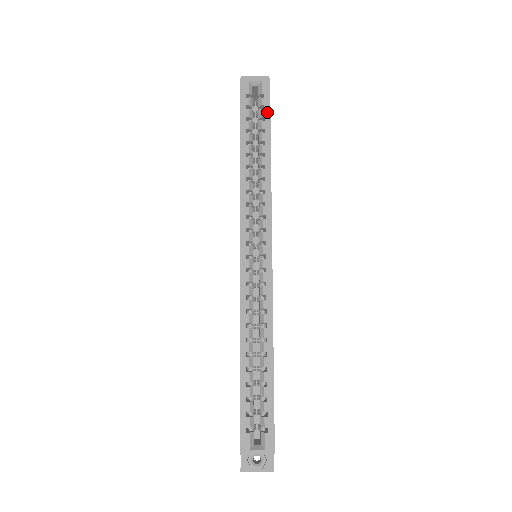
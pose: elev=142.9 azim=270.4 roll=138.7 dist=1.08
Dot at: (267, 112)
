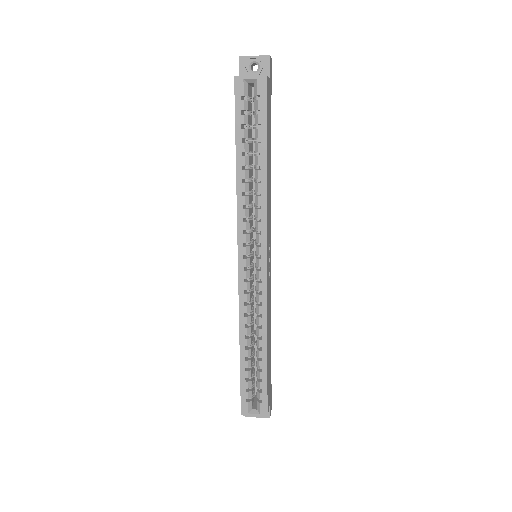
Dot at: (263, 118)
